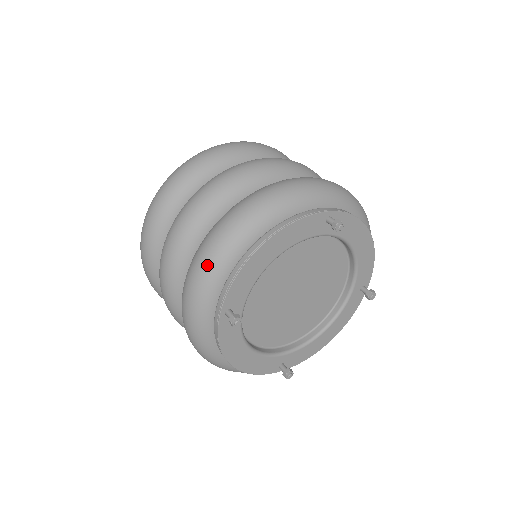
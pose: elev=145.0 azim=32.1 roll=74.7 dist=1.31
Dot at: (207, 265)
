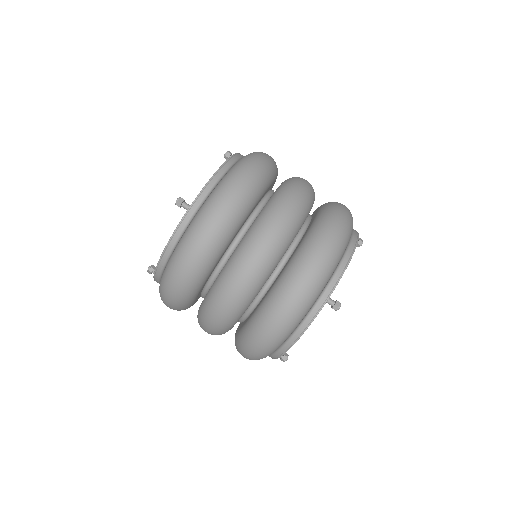
Dot at: occluded
